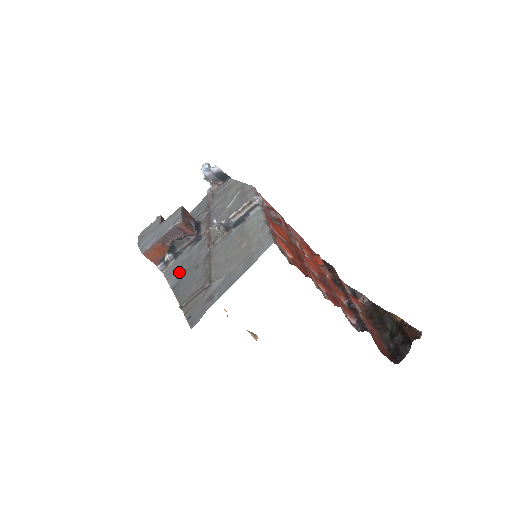
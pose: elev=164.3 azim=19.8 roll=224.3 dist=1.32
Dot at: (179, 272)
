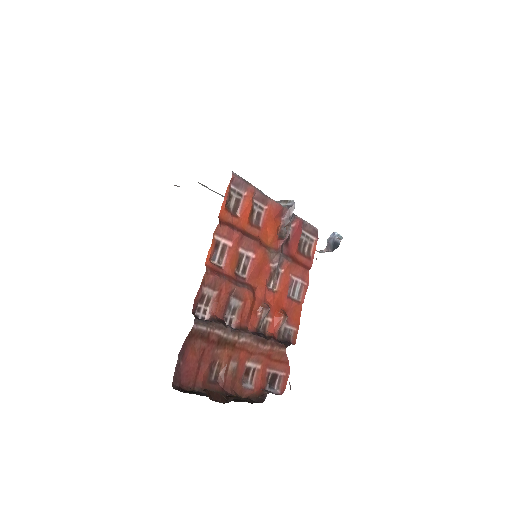
Dot at: occluded
